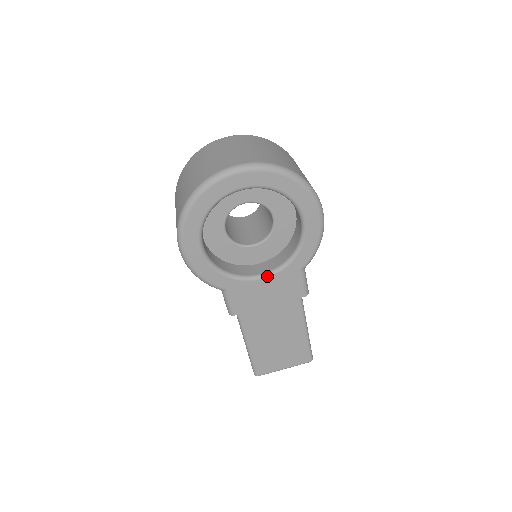
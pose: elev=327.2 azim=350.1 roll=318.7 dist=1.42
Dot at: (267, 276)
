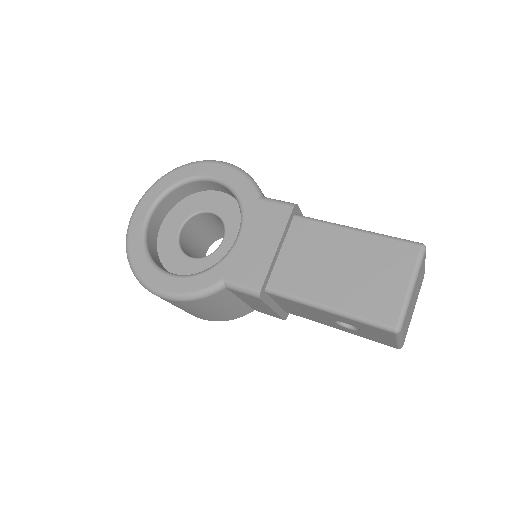
Dot at: (239, 233)
